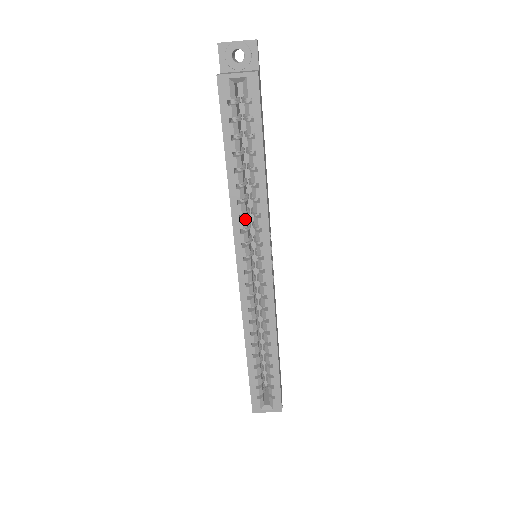
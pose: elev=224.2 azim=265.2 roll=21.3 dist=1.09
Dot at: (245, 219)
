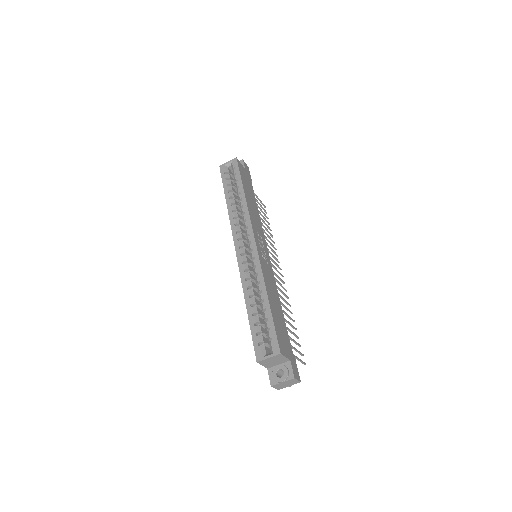
Dot at: (237, 220)
